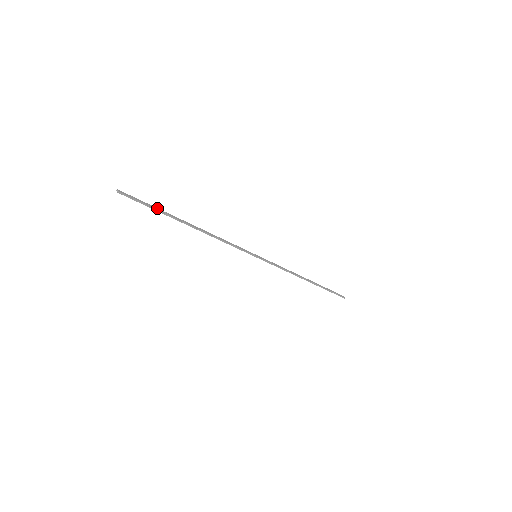
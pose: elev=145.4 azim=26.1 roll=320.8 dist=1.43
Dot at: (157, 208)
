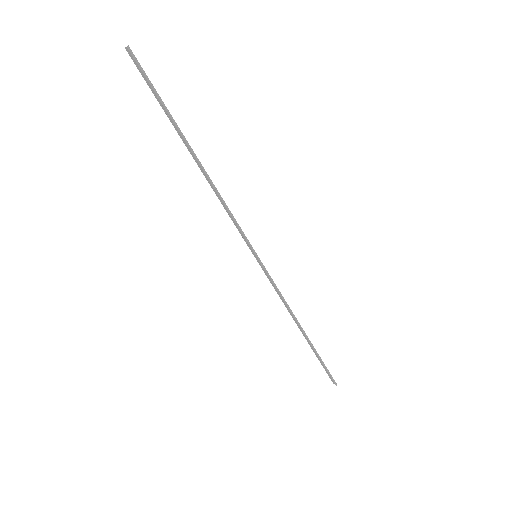
Dot at: (164, 107)
